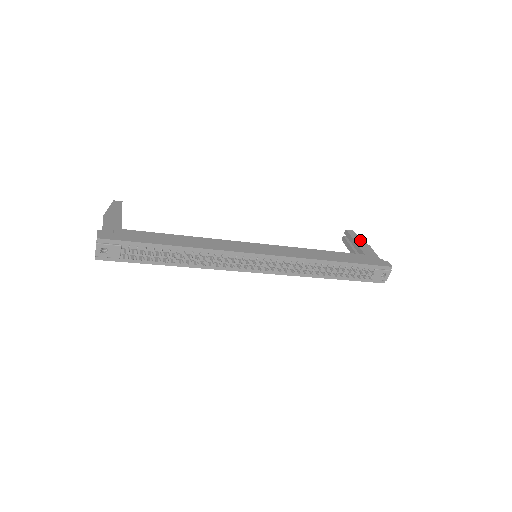
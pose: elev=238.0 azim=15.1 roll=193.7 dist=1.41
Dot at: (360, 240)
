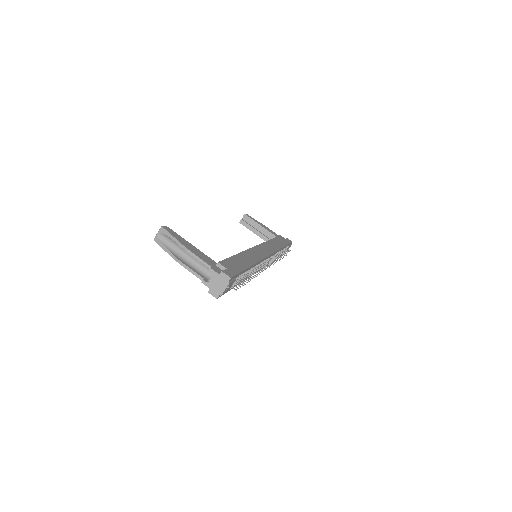
Dot at: (259, 222)
